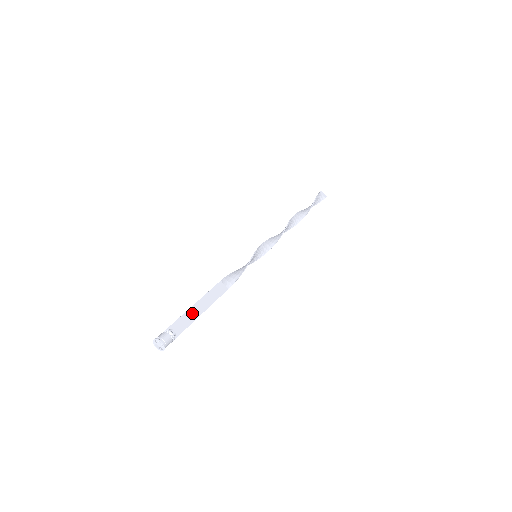
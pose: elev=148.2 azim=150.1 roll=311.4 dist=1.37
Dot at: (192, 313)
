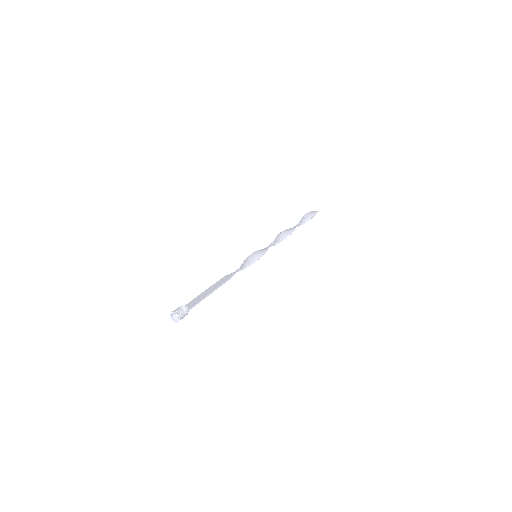
Dot at: (202, 296)
